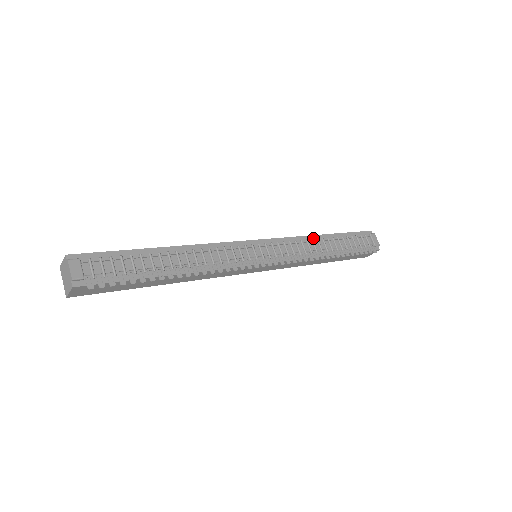
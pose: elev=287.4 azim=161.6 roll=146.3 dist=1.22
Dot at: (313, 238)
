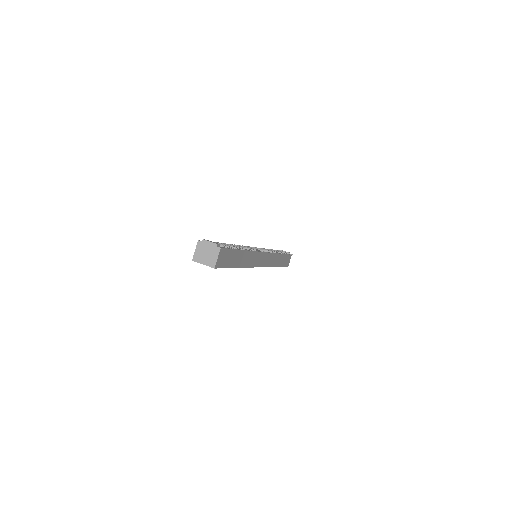
Dot at: occluded
